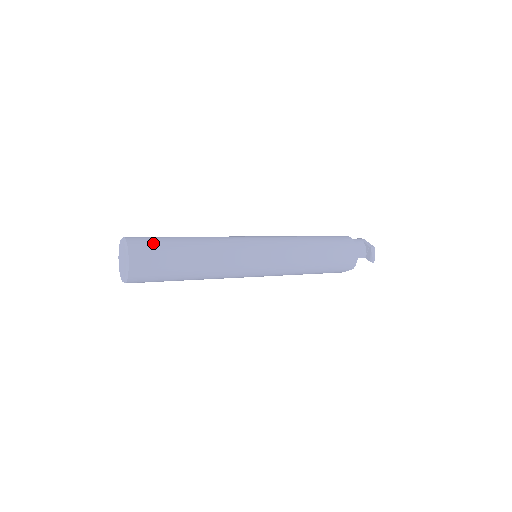
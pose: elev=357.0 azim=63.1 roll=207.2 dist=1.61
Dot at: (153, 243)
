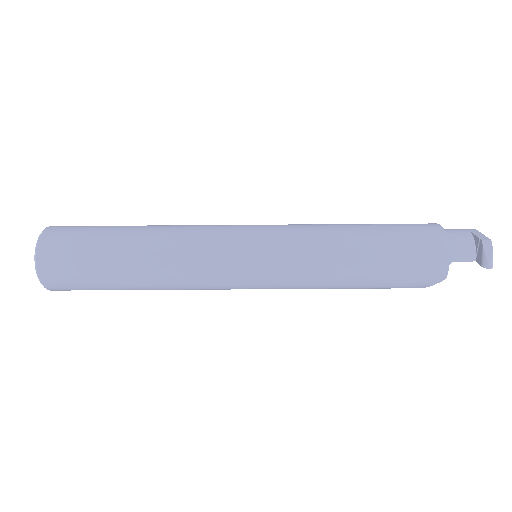
Dot at: (78, 232)
